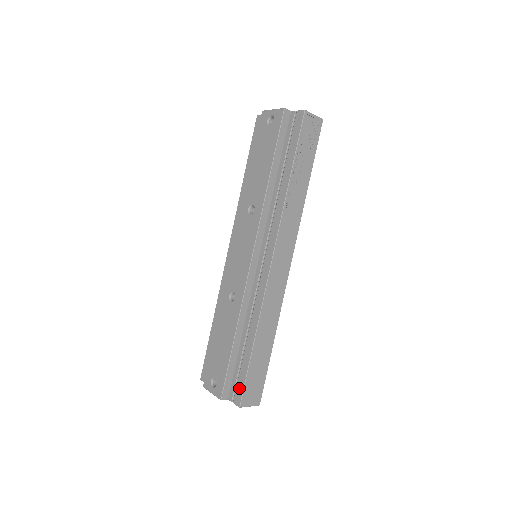
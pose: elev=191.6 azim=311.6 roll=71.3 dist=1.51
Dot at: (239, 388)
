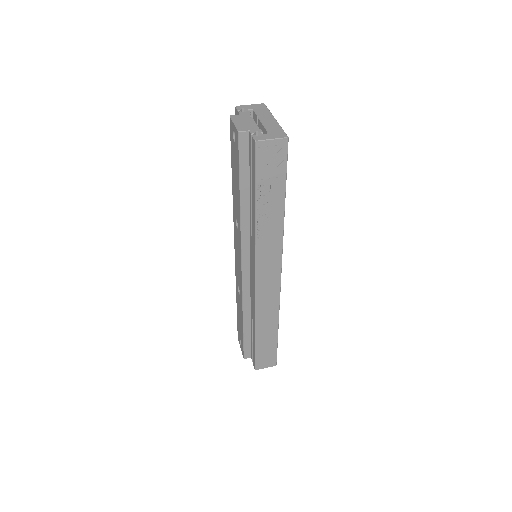
Dot at: (253, 357)
